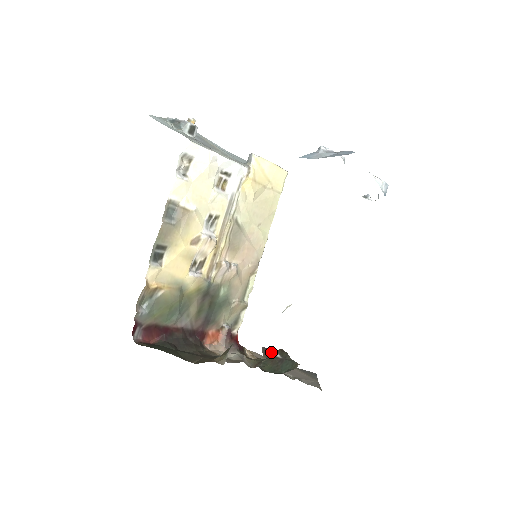
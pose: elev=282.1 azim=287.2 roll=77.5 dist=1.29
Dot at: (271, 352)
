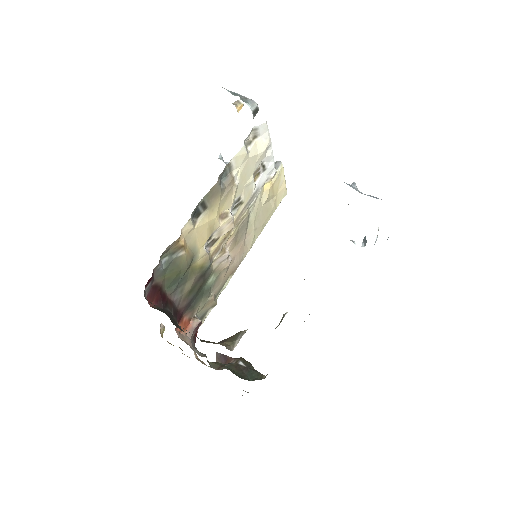
Dot at: (229, 359)
